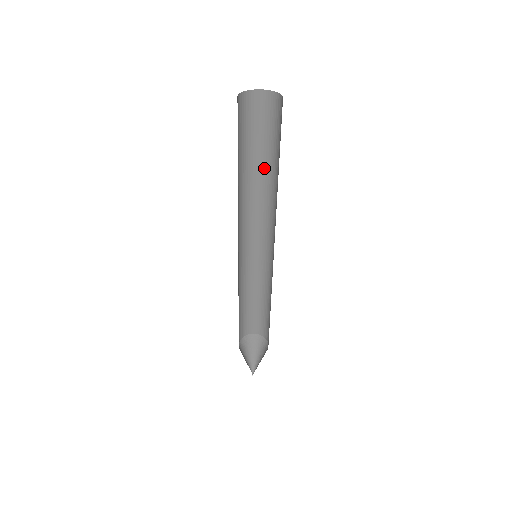
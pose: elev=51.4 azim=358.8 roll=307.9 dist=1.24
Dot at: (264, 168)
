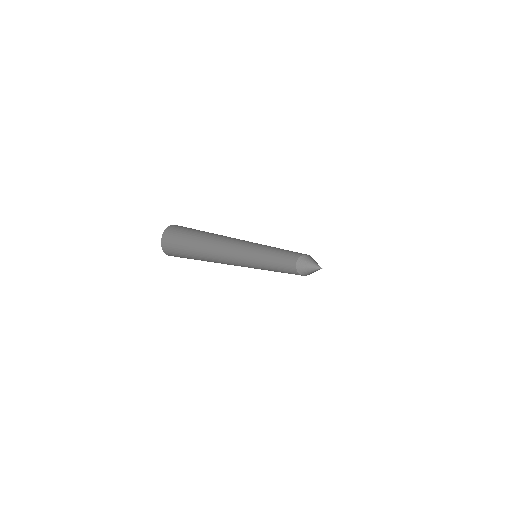
Dot at: (212, 234)
